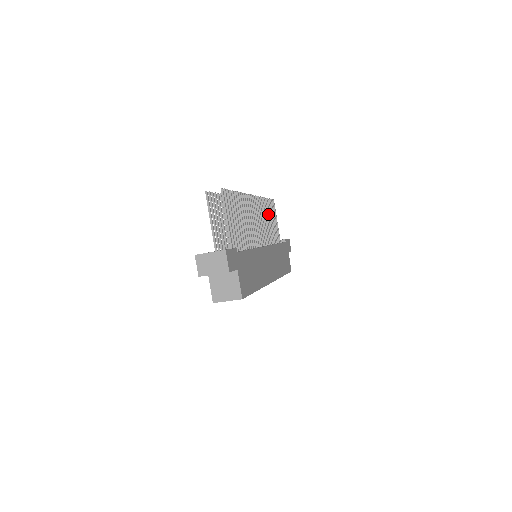
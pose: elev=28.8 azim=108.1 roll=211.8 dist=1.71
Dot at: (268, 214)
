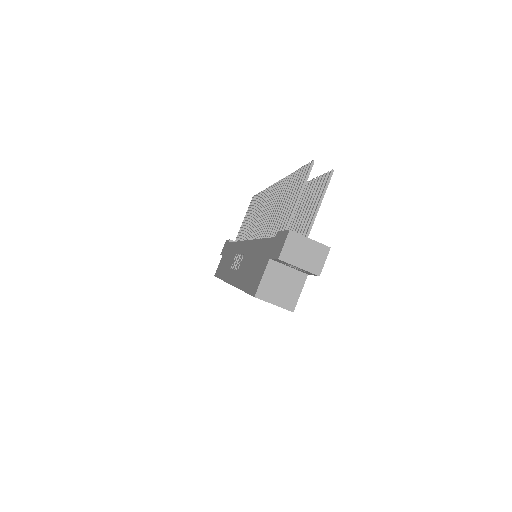
Dot at: occluded
